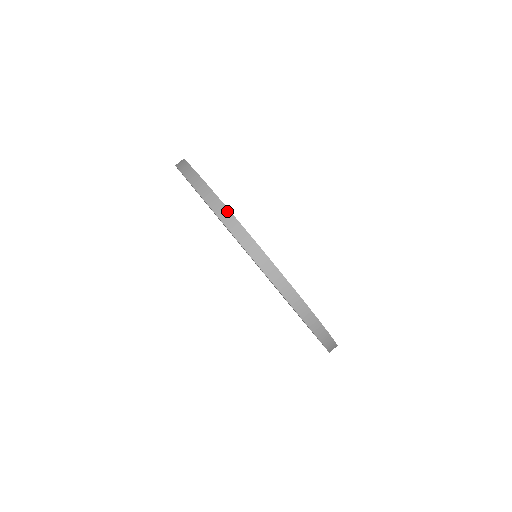
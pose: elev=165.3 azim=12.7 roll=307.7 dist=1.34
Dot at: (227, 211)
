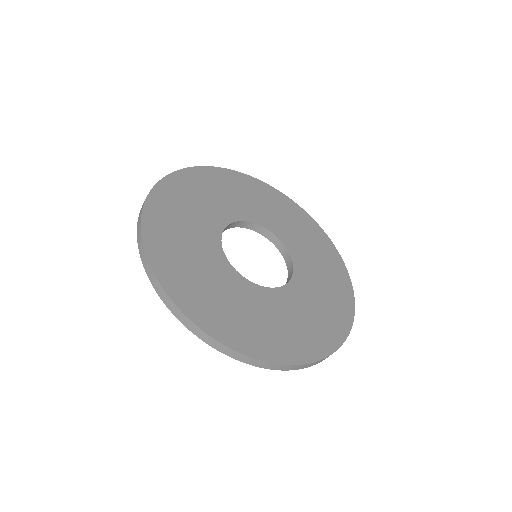
Dot at: (265, 363)
